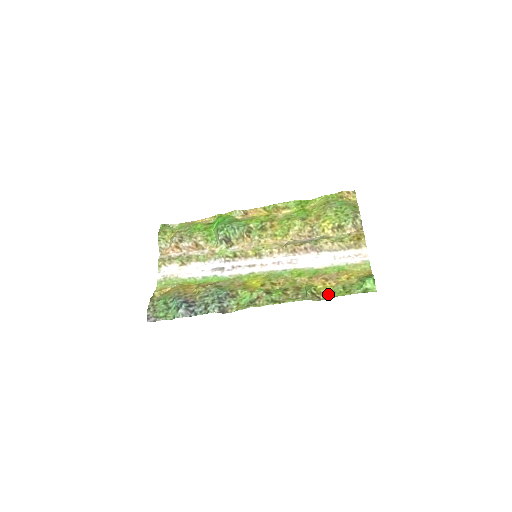
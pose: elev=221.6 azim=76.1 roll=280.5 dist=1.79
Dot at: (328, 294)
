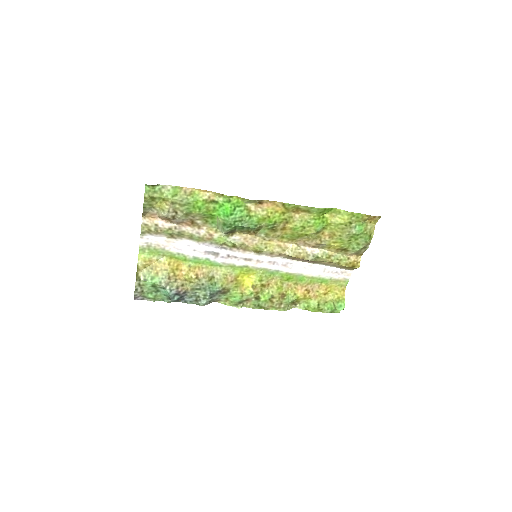
Dot at: (304, 304)
